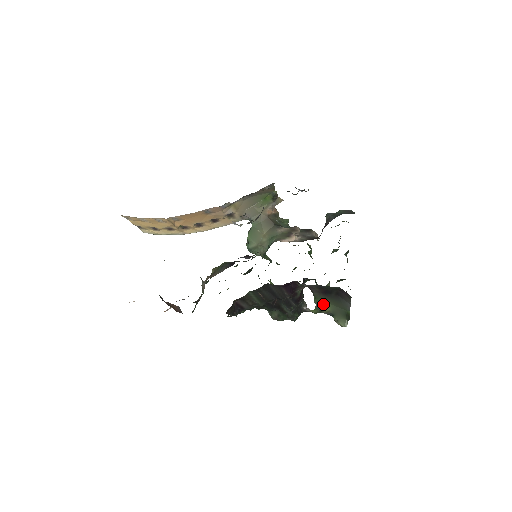
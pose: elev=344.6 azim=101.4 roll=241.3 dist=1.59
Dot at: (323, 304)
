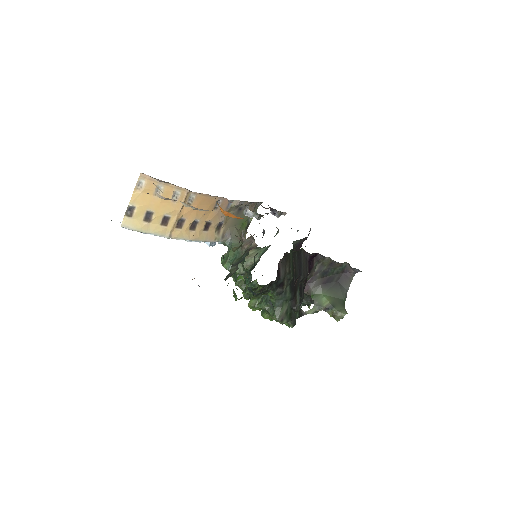
Dot at: (323, 298)
